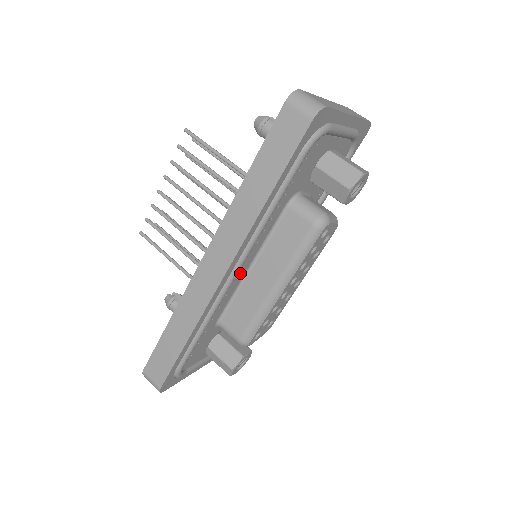
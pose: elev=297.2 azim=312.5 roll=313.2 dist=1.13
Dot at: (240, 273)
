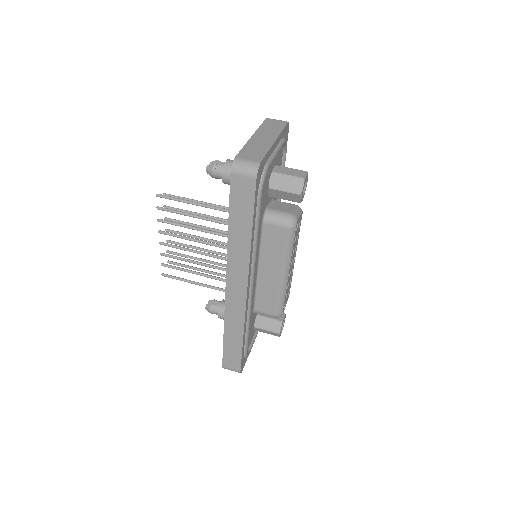
Dot at: (254, 279)
